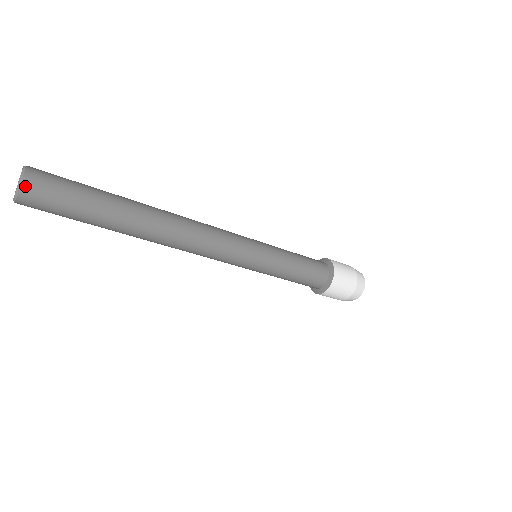
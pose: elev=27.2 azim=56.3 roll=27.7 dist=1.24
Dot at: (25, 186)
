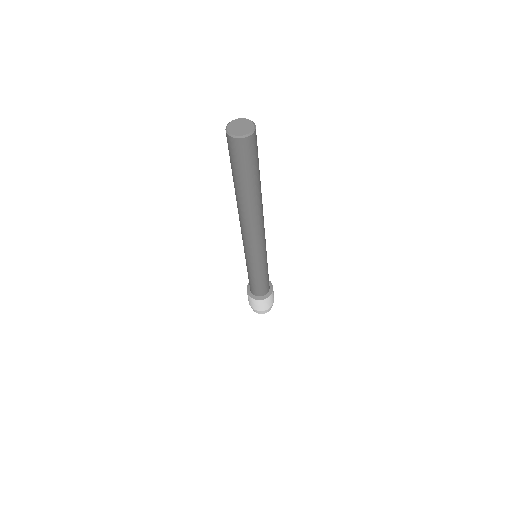
Dot at: (248, 139)
